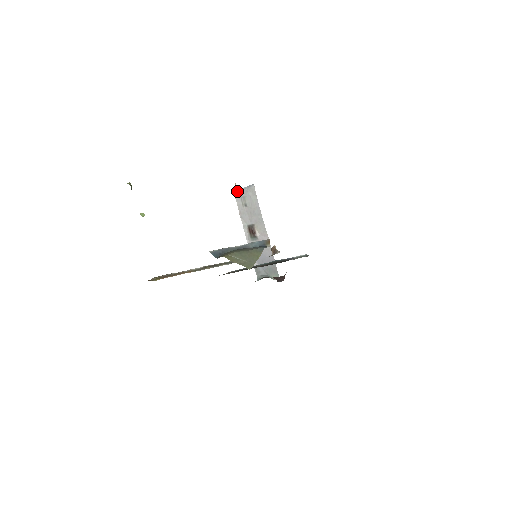
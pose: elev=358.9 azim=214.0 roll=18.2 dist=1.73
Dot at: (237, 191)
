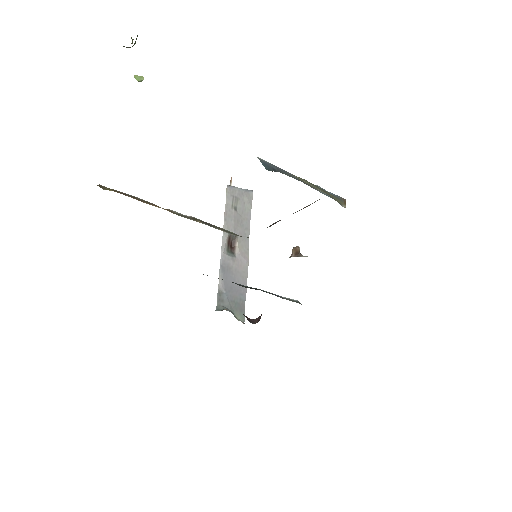
Dot at: (232, 186)
